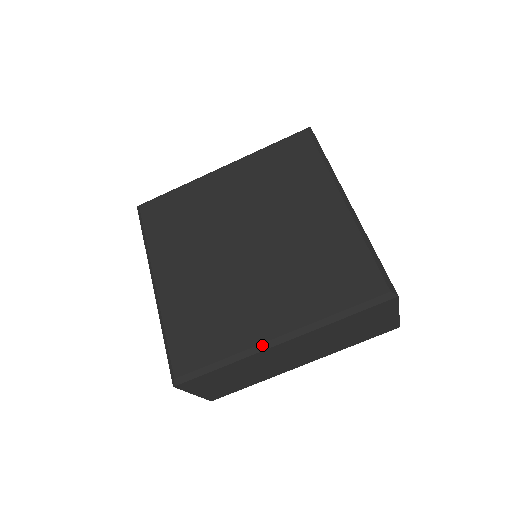
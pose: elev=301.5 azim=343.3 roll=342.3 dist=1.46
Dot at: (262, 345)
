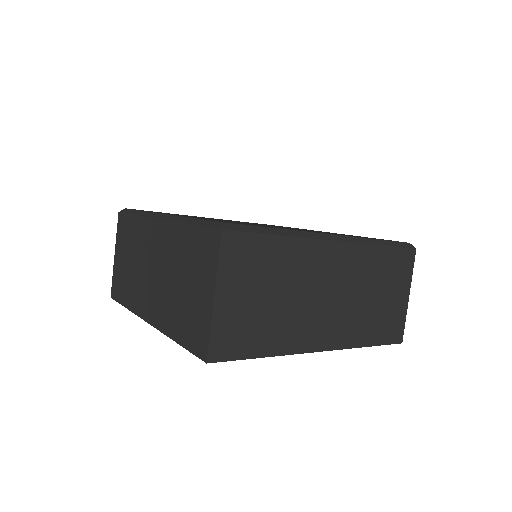
Dot at: (318, 234)
